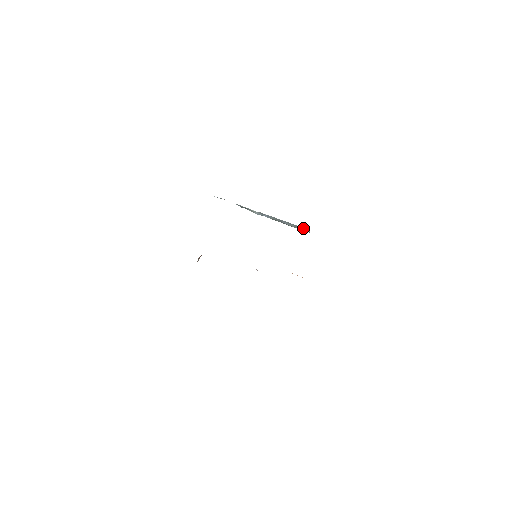
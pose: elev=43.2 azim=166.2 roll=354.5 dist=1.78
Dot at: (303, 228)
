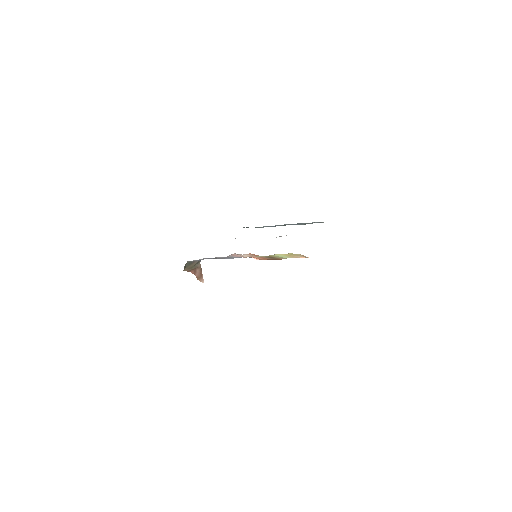
Dot at: (316, 222)
